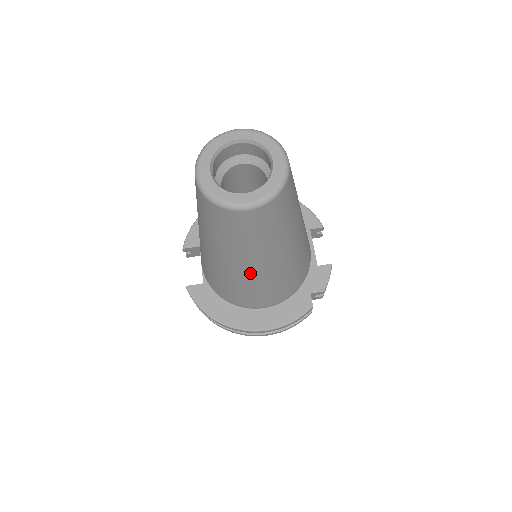
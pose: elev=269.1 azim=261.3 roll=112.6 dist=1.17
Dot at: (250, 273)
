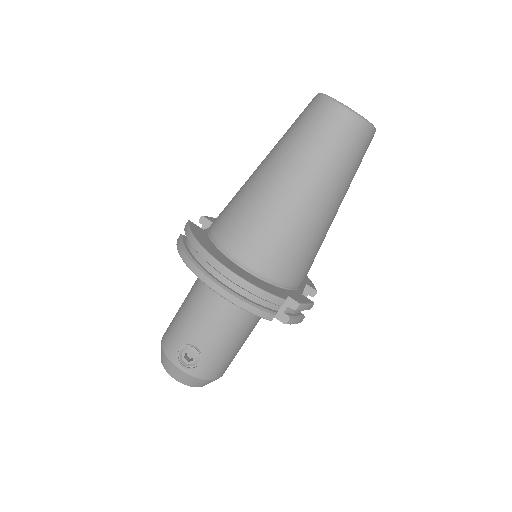
Dot at: (283, 193)
